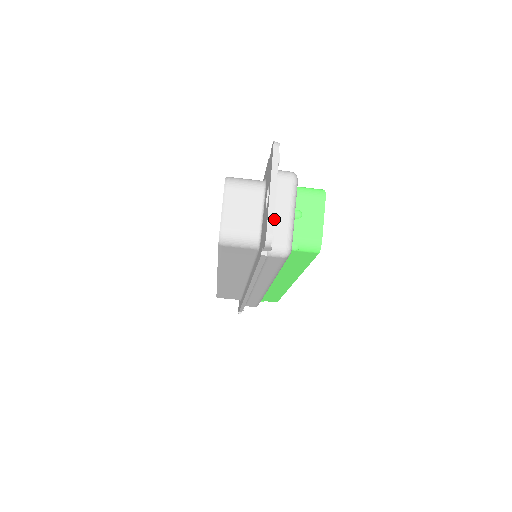
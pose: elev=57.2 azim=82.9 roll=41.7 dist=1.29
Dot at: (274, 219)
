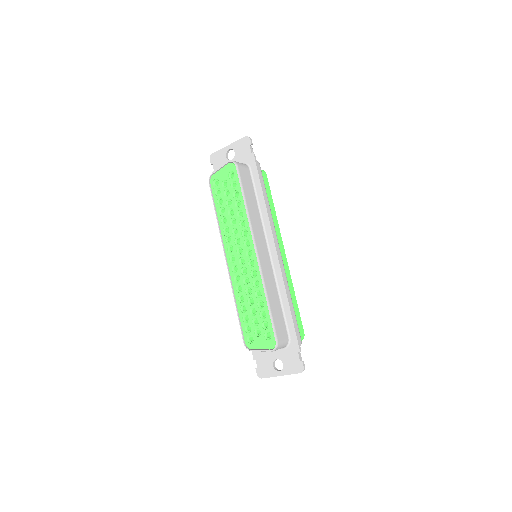
Dot at: occluded
